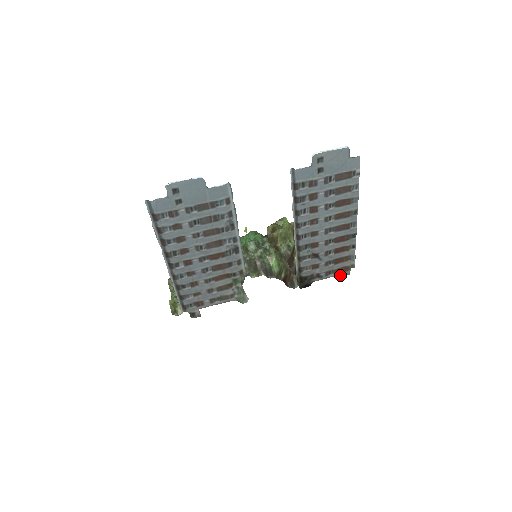
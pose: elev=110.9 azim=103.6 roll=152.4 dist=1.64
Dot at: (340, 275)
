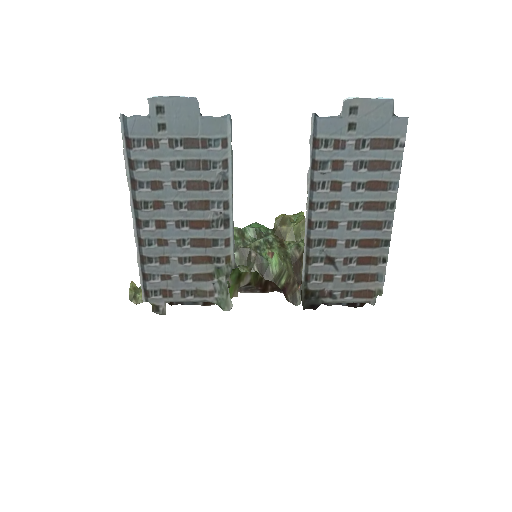
Dot at: (361, 302)
